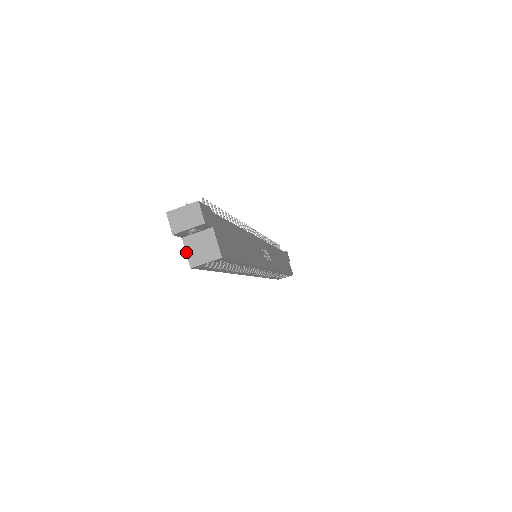
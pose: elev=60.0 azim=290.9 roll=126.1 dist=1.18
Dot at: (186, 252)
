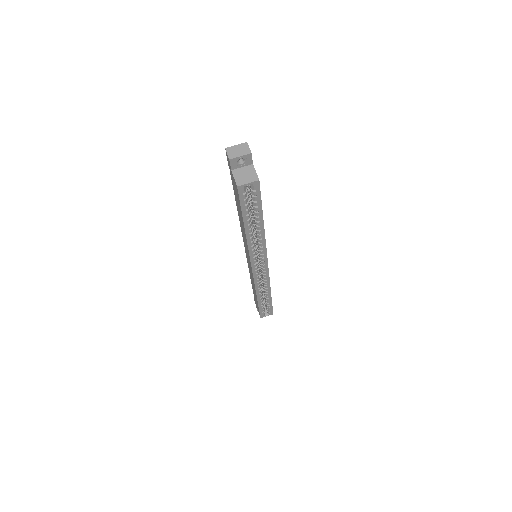
Dot at: (234, 178)
